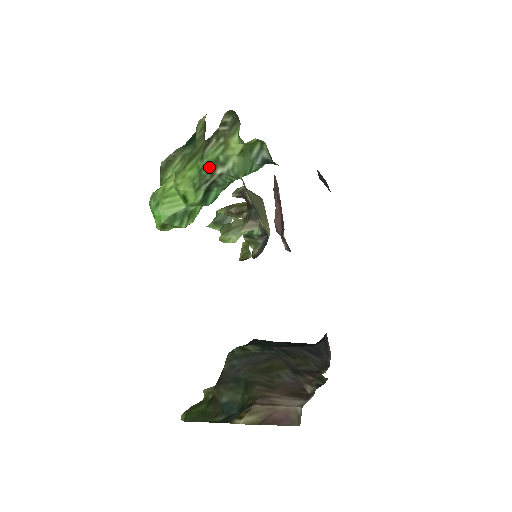
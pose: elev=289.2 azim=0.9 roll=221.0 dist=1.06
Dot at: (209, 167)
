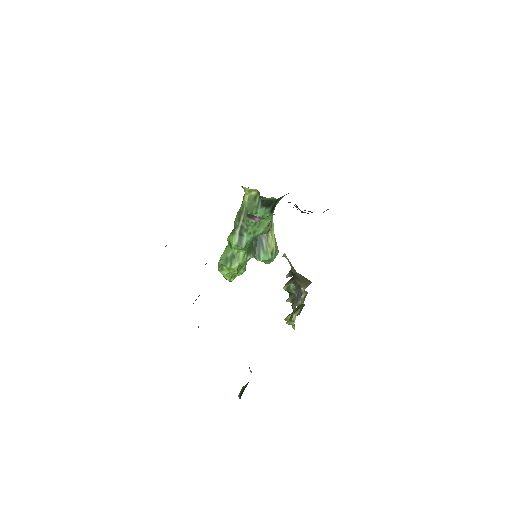
Dot at: (238, 217)
